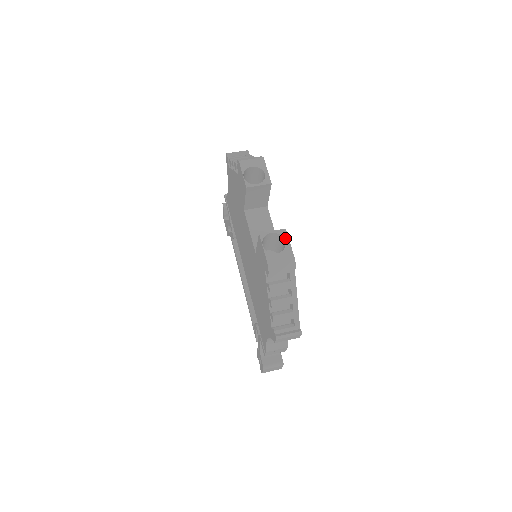
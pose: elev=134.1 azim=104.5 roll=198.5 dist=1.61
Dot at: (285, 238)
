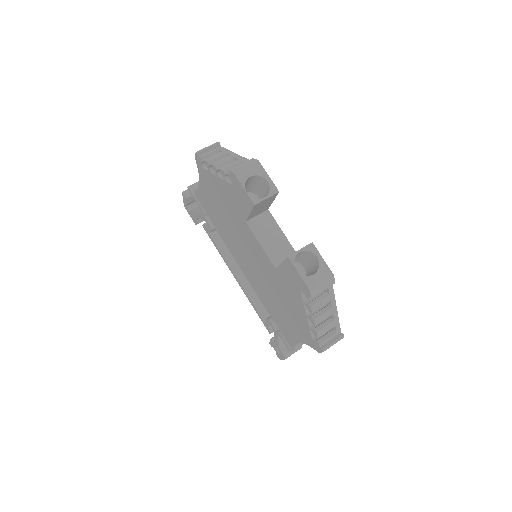
Dot at: (316, 254)
